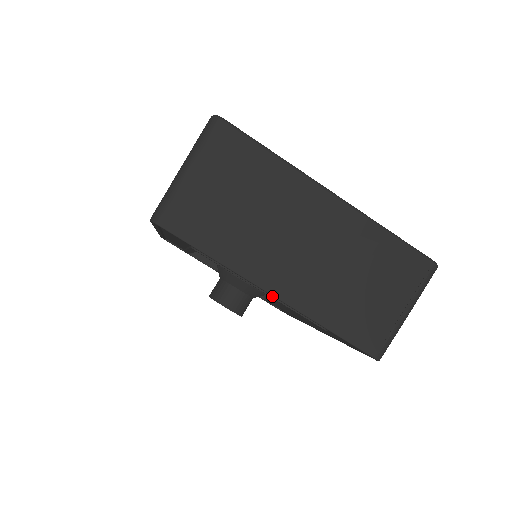
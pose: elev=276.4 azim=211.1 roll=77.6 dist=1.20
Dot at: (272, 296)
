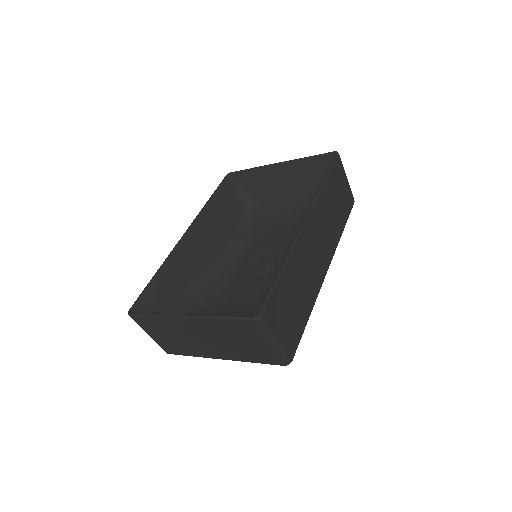
Dot at: occluded
